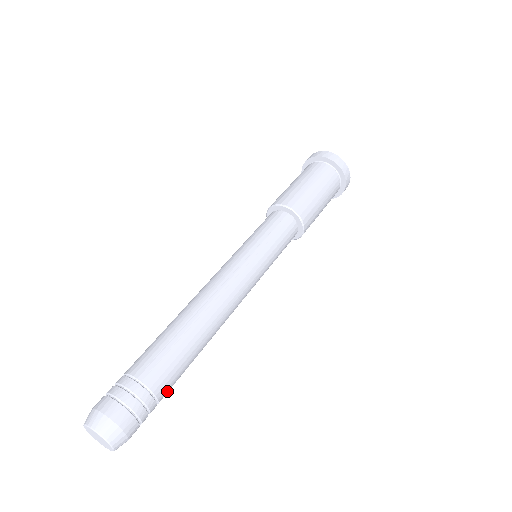
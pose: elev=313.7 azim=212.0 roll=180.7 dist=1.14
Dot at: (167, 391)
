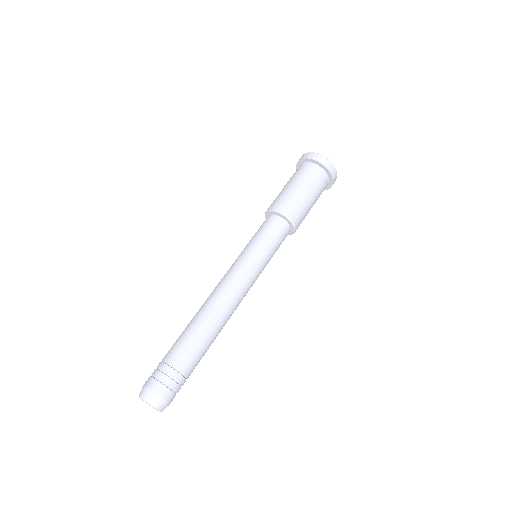
Dot at: occluded
